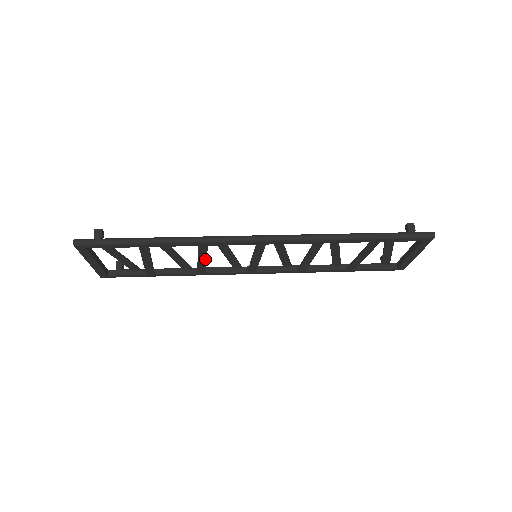
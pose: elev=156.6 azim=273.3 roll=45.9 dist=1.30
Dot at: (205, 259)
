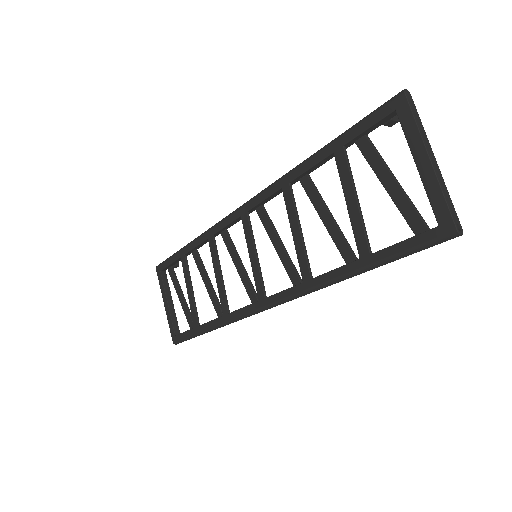
Dot at: (219, 271)
